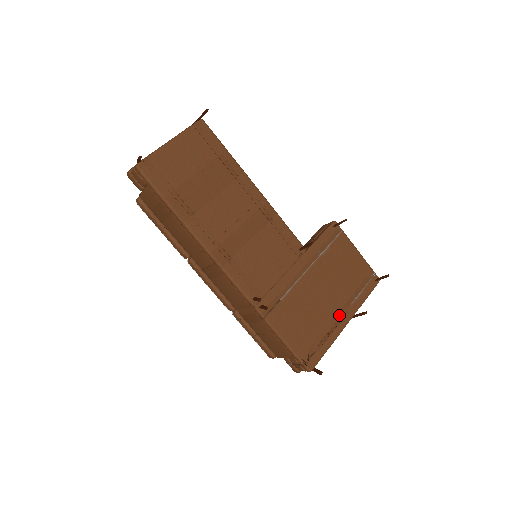
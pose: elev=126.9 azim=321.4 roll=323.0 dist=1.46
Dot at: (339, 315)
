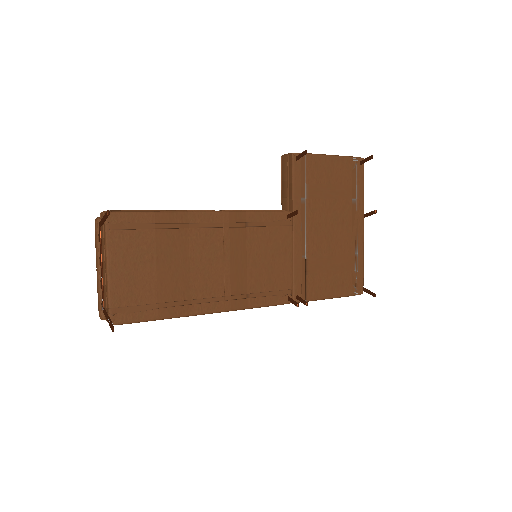
Dot at: (353, 230)
